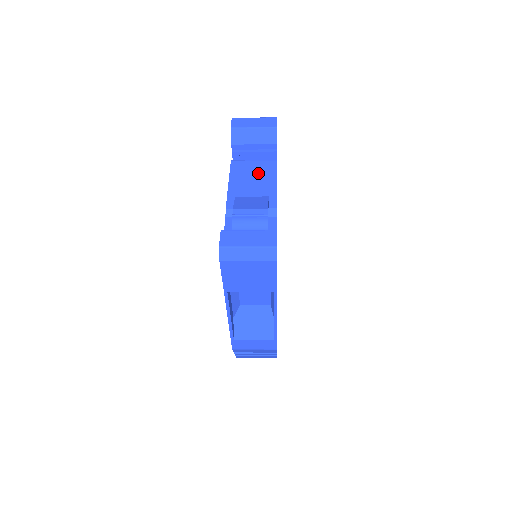
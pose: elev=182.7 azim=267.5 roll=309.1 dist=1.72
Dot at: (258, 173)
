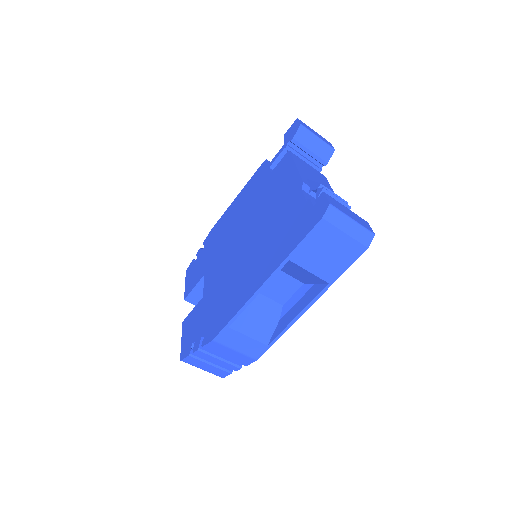
Dot at: (316, 175)
